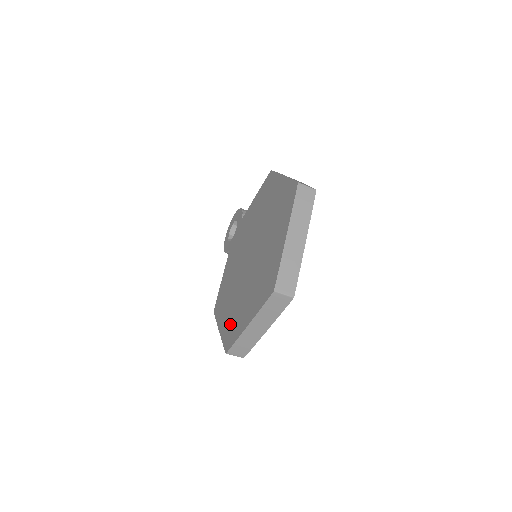
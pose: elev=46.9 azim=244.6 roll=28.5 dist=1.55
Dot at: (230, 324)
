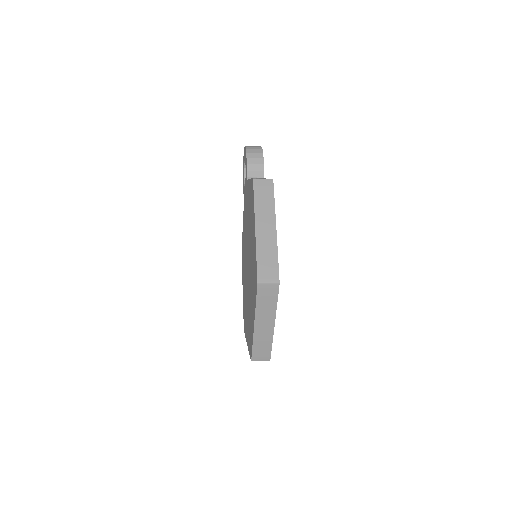
Dot at: (244, 307)
